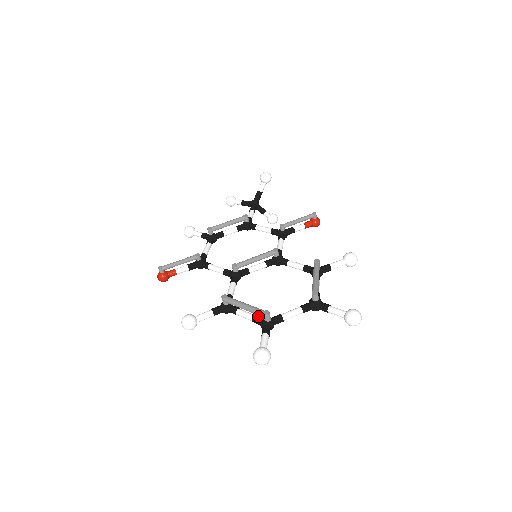
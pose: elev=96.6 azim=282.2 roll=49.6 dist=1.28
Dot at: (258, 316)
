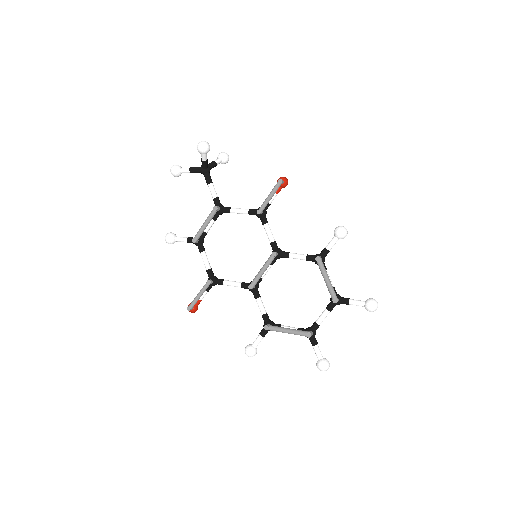
Dot at: occluded
